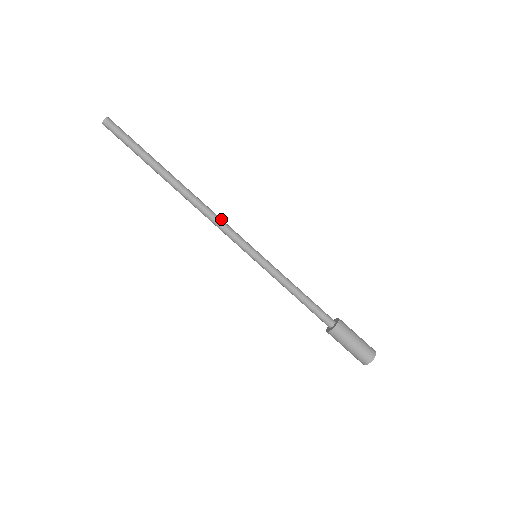
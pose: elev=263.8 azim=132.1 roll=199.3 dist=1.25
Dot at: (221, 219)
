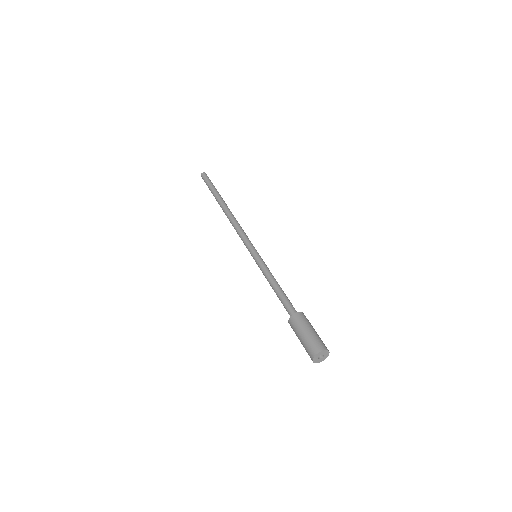
Dot at: (243, 230)
